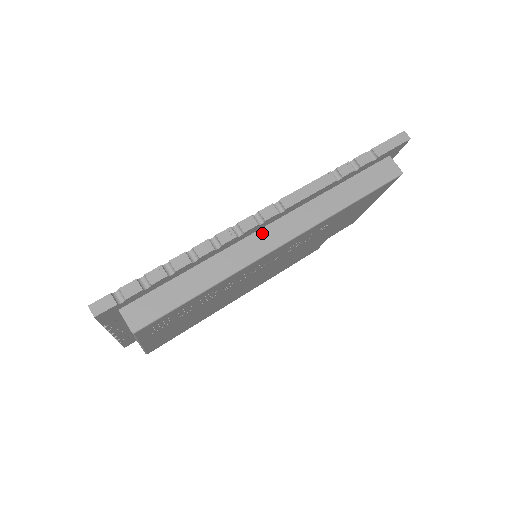
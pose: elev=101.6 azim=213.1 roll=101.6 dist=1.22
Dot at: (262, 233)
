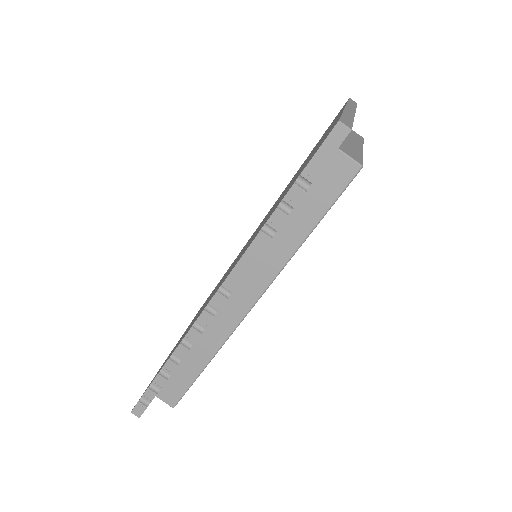
Dot at: (227, 305)
